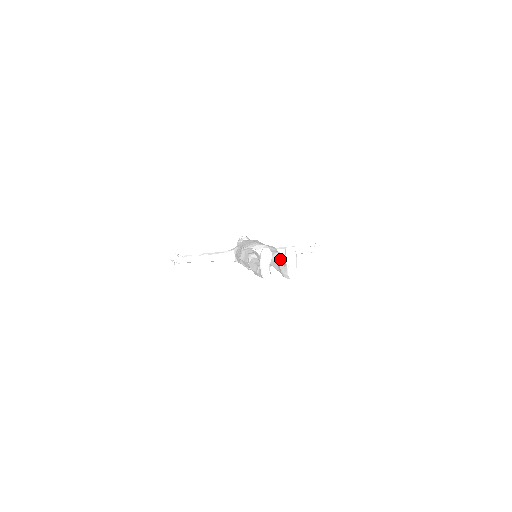
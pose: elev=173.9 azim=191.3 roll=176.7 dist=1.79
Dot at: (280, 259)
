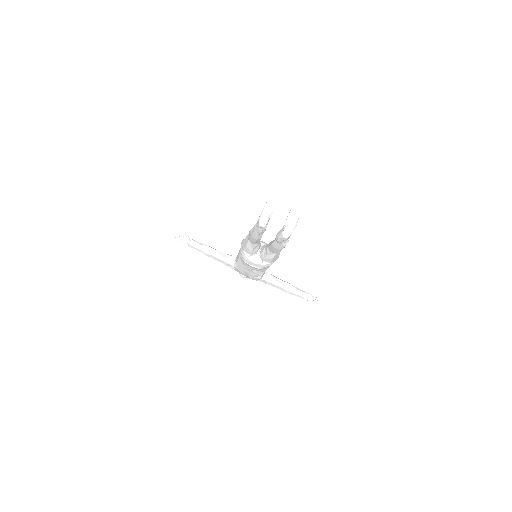
Dot at: occluded
